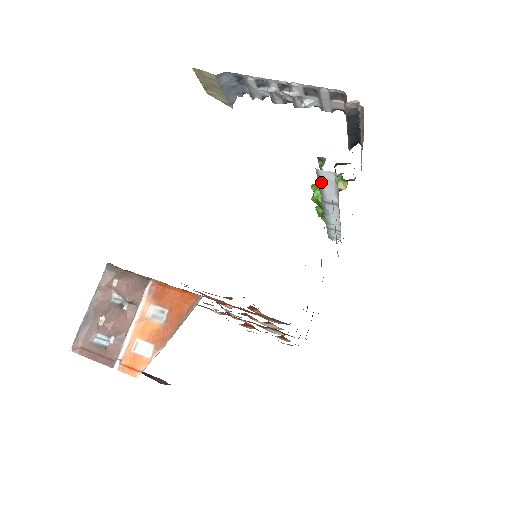
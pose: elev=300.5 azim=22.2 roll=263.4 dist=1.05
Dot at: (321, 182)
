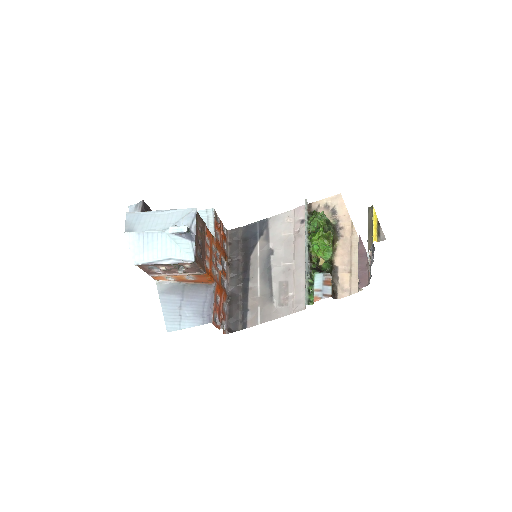
Dot at: (305, 291)
